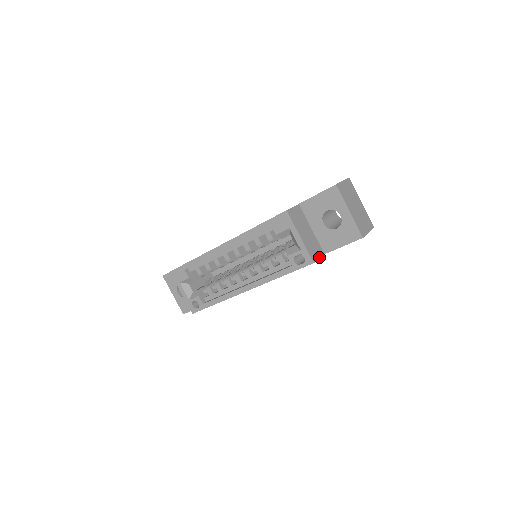
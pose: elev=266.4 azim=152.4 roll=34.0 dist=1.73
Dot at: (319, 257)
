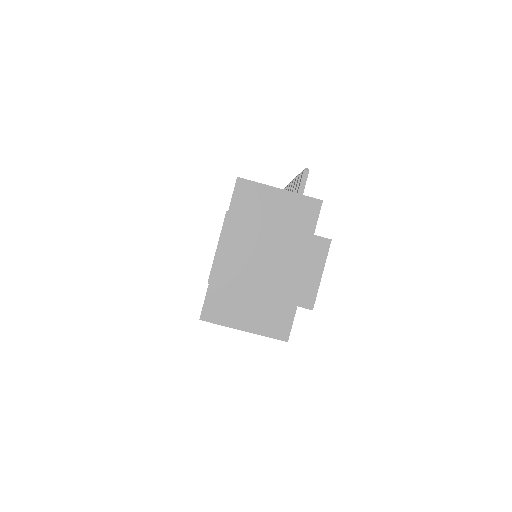
Dot at: (292, 318)
